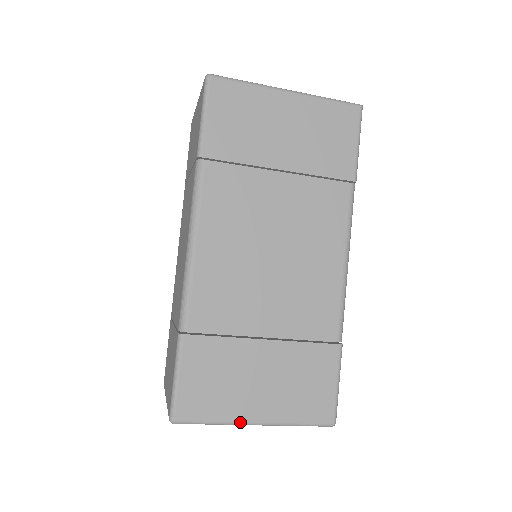
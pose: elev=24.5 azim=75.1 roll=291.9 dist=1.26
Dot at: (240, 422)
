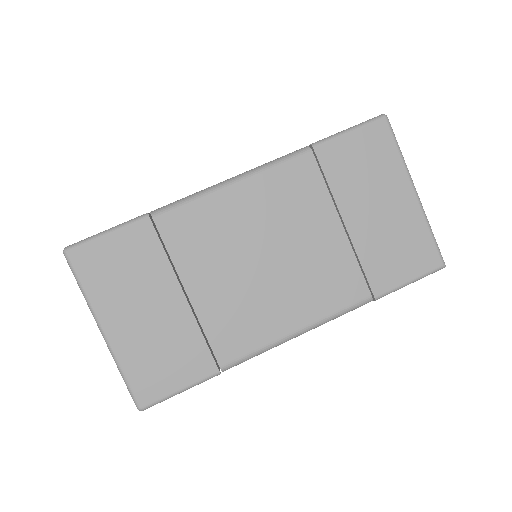
Dot at: (96, 315)
